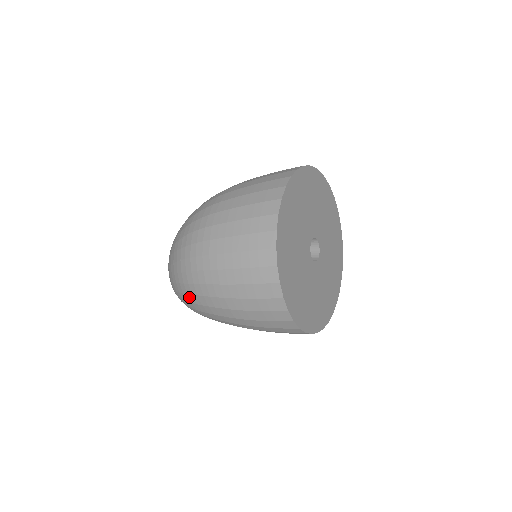
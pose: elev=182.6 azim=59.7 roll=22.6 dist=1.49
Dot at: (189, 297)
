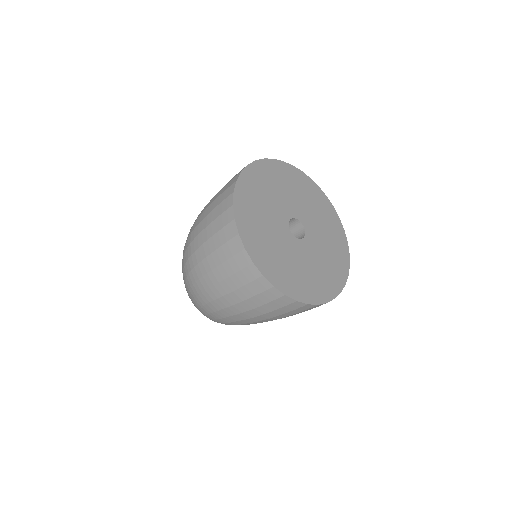
Dot at: (204, 309)
